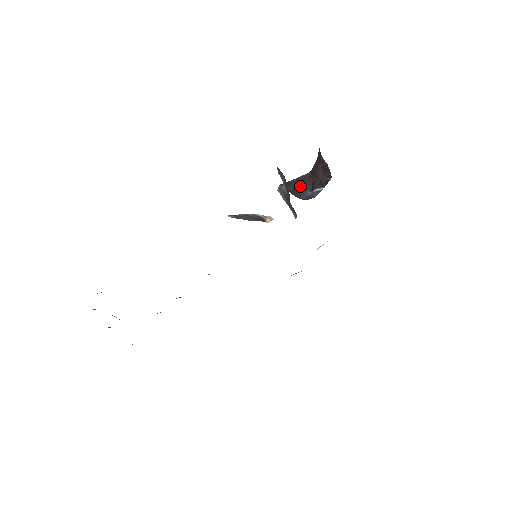
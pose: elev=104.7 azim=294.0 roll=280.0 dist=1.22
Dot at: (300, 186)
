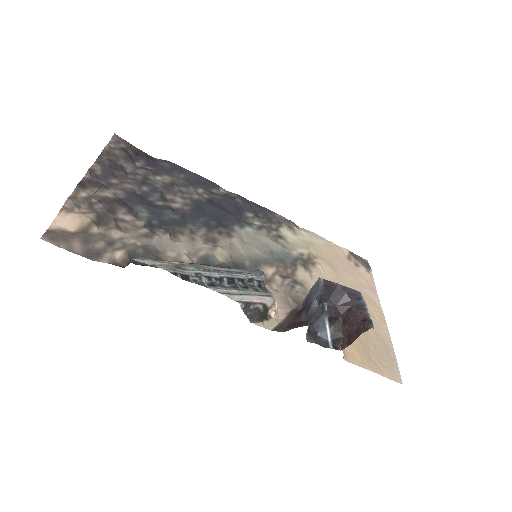
Dot at: (331, 304)
